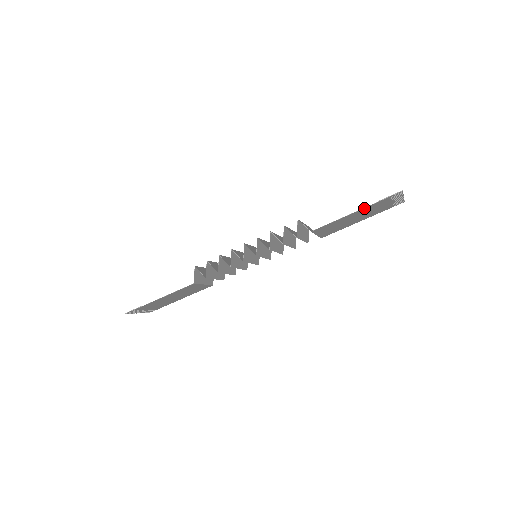
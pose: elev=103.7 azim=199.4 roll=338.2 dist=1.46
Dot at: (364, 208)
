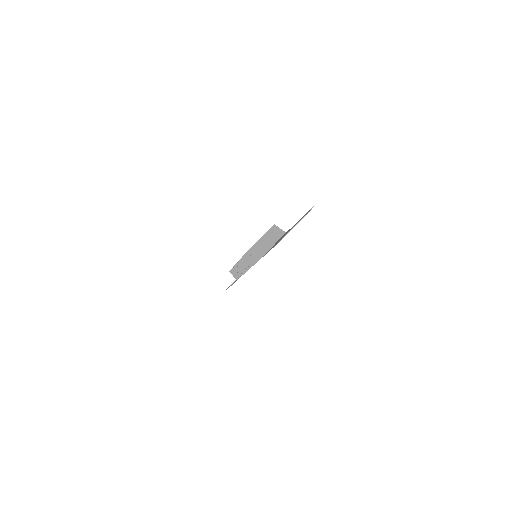
Dot at: (273, 247)
